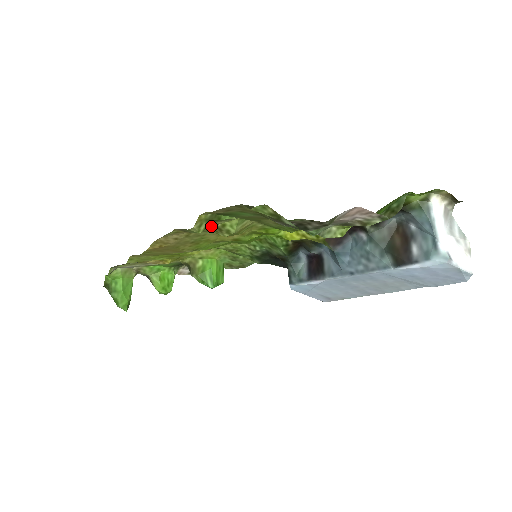
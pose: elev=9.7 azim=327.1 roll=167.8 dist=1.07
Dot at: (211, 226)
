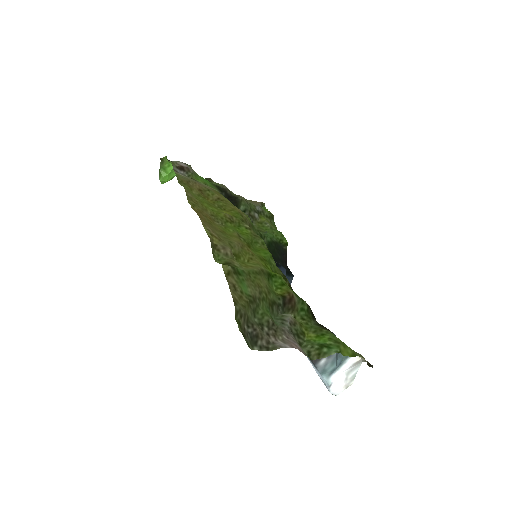
Dot at: (229, 259)
